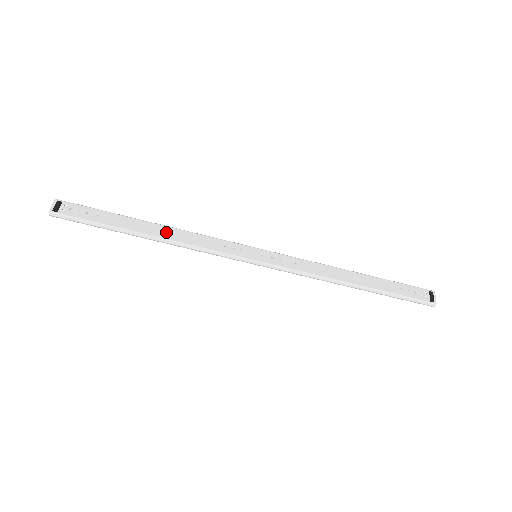
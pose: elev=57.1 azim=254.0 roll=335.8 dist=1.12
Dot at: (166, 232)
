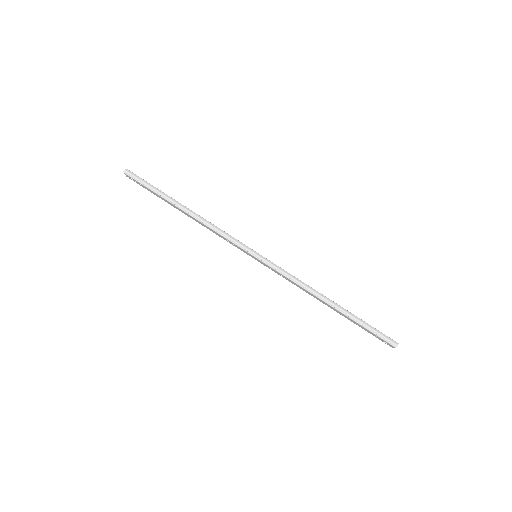
Dot at: occluded
